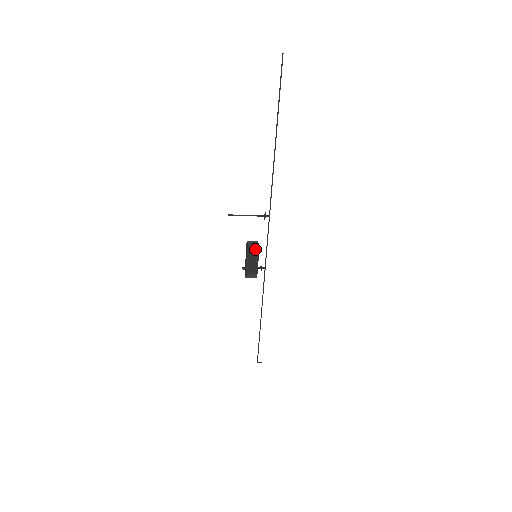
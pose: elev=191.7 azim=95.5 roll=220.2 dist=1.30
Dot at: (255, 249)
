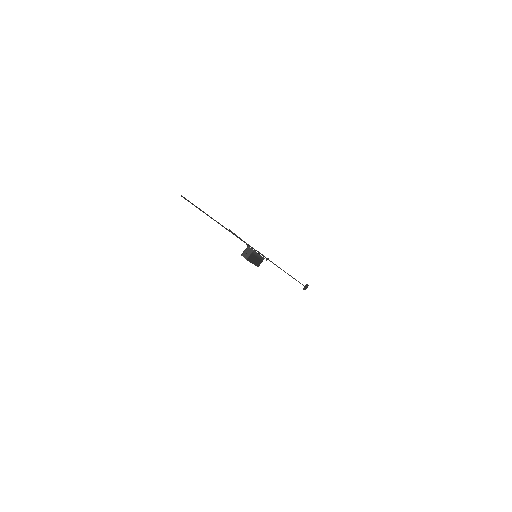
Dot at: (245, 258)
